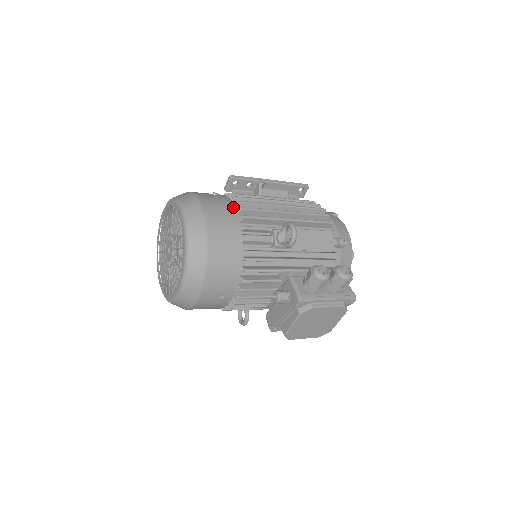
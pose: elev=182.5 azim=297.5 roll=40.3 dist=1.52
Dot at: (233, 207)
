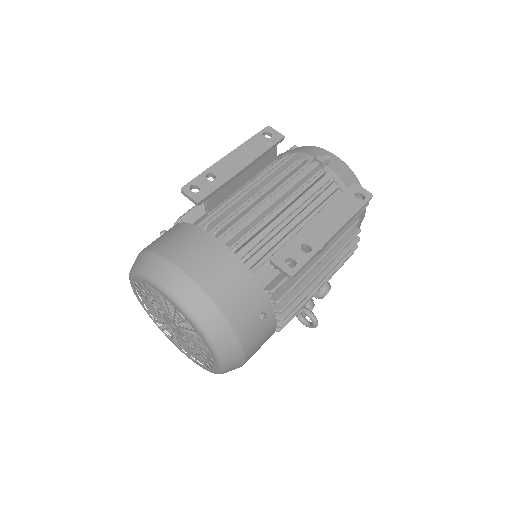
Dot at: (274, 330)
